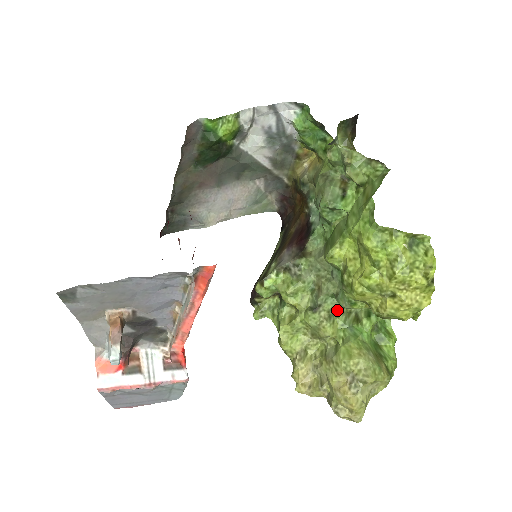
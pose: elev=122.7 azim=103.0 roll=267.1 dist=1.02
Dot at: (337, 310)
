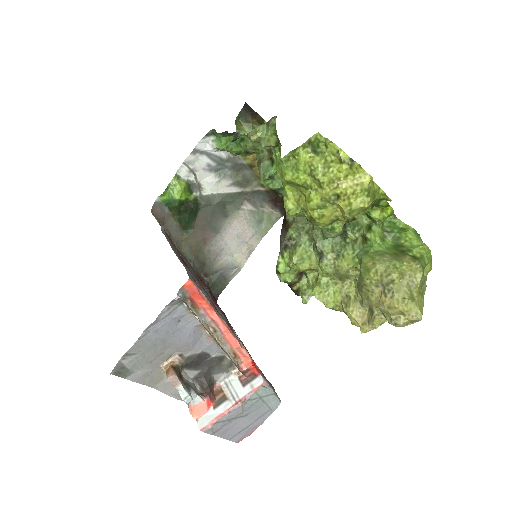
Dot at: (338, 245)
